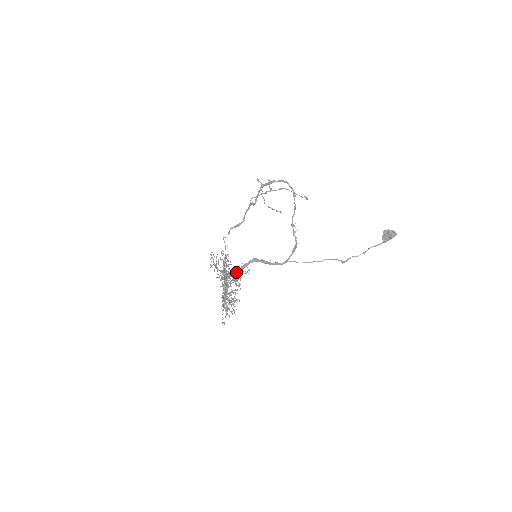
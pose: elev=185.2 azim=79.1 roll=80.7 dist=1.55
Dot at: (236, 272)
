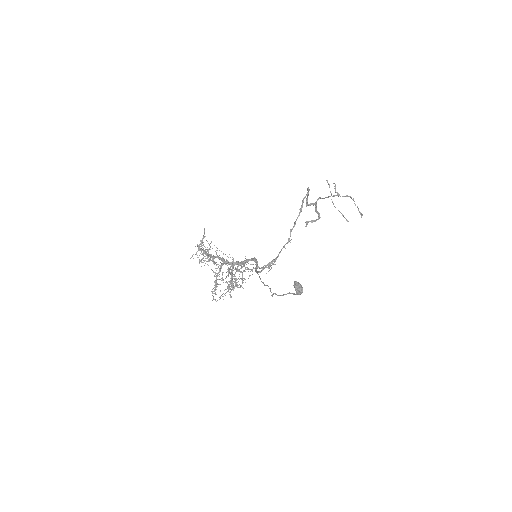
Dot at: (239, 263)
